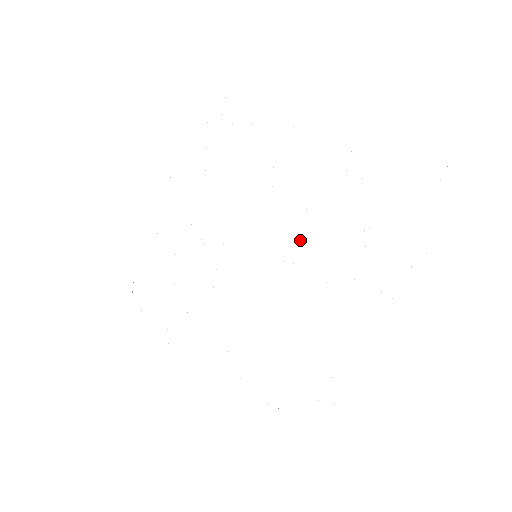
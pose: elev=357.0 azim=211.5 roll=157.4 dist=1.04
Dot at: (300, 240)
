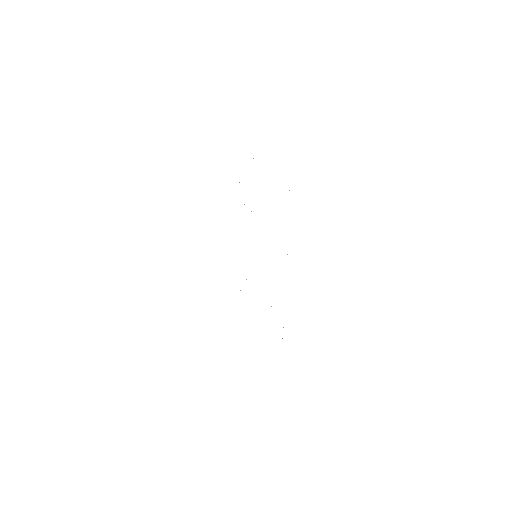
Dot at: occluded
